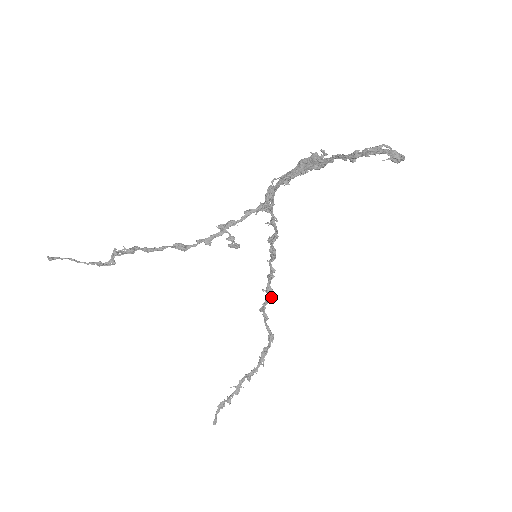
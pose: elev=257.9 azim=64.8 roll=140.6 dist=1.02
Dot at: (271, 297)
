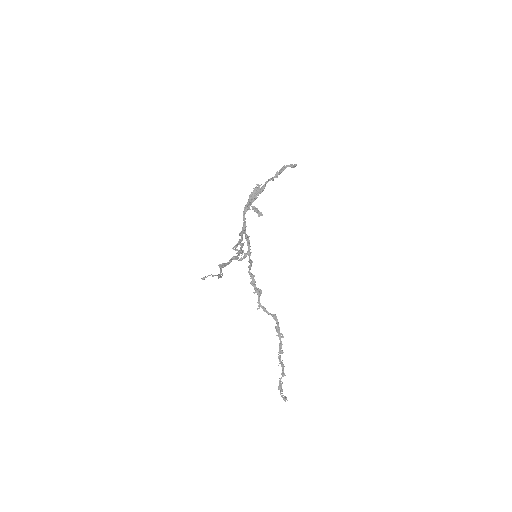
Dot at: (260, 294)
